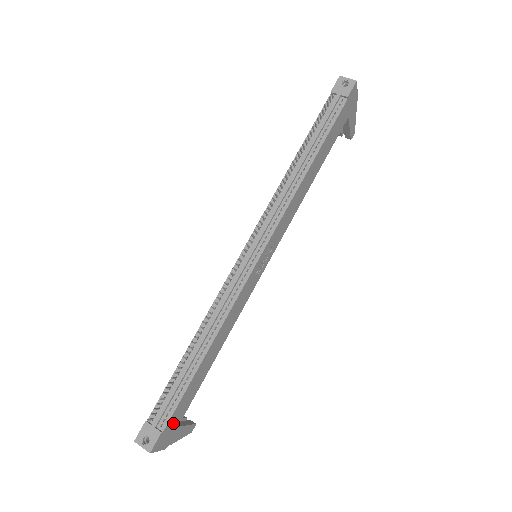
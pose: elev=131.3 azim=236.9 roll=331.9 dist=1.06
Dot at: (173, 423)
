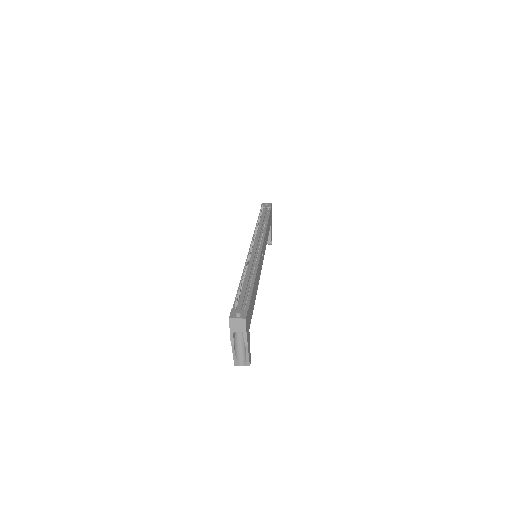
Dot at: (249, 317)
